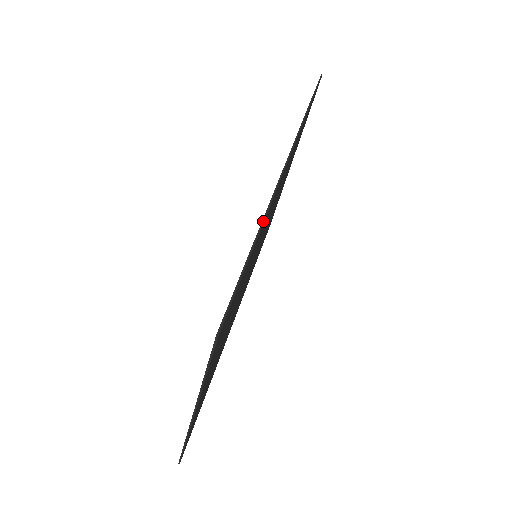
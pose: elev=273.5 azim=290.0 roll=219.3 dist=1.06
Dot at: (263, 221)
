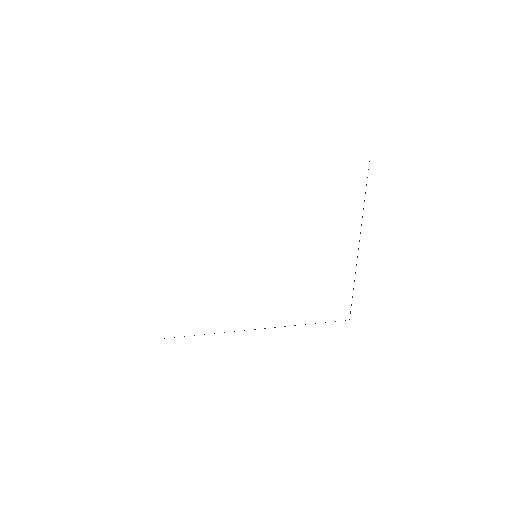
Dot at: occluded
